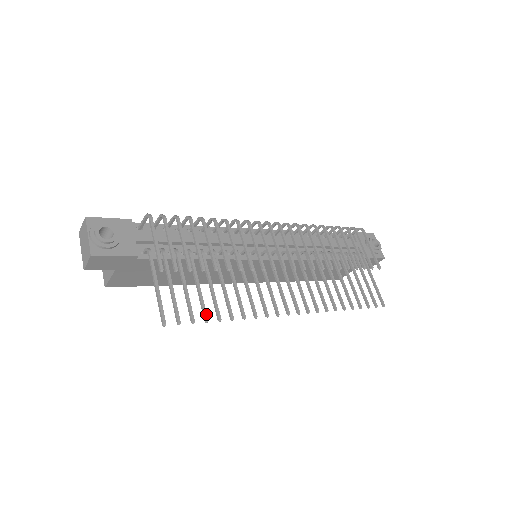
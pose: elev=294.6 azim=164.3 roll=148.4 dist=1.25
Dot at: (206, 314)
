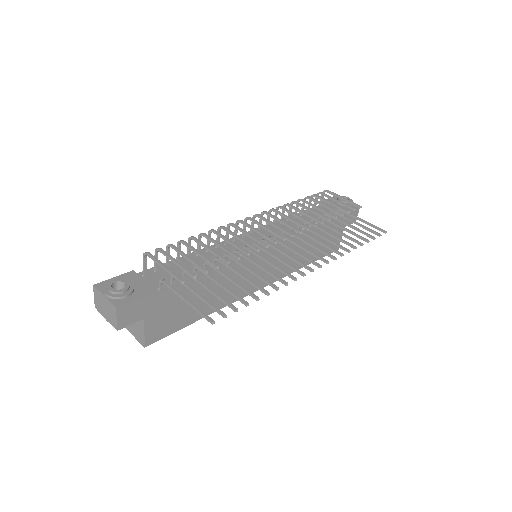
Dot at: (243, 300)
